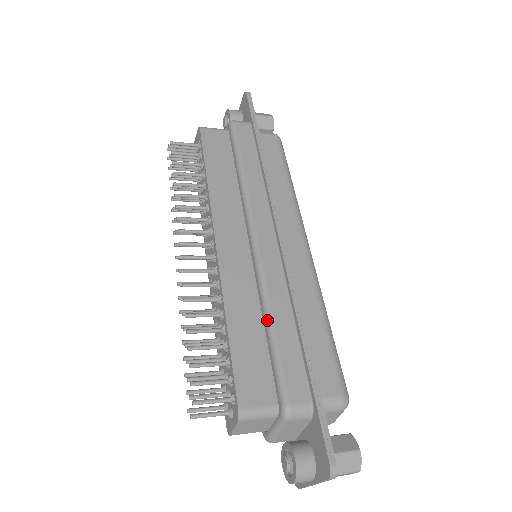
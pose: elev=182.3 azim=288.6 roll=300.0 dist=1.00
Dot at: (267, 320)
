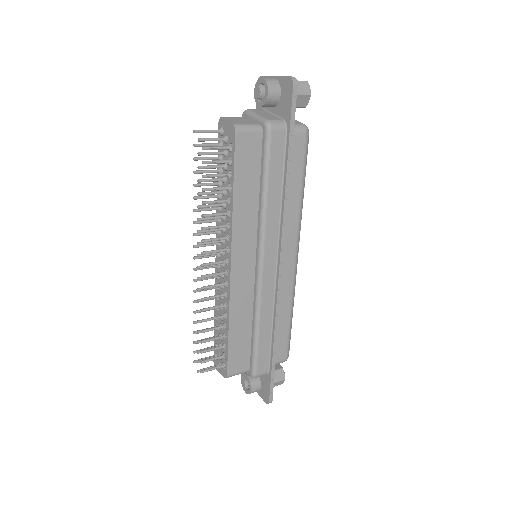
Dot at: (255, 327)
